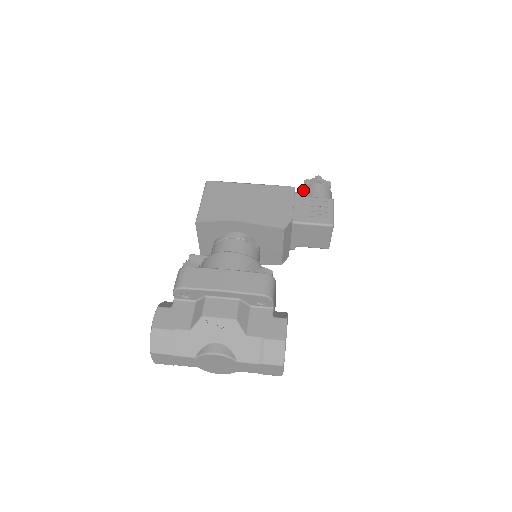
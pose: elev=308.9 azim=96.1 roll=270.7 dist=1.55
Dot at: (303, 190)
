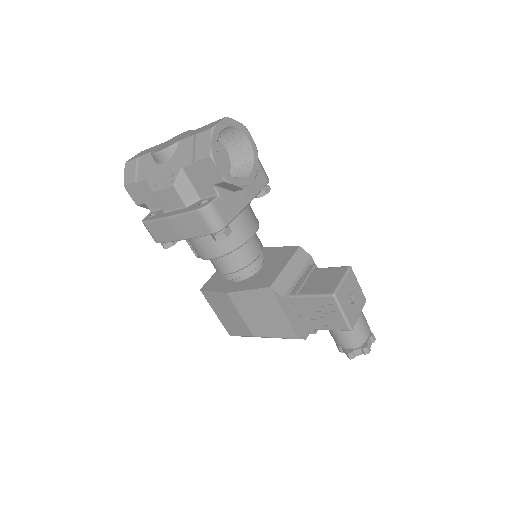
Dot at: occluded
